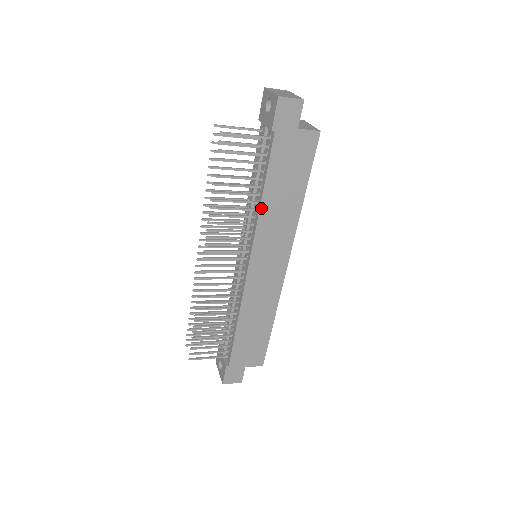
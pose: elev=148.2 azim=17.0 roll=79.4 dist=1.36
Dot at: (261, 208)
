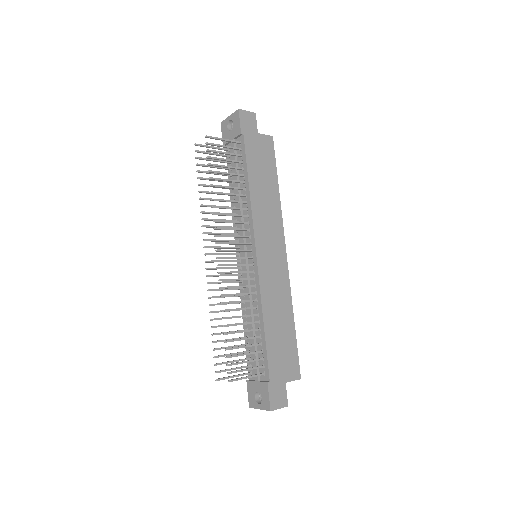
Dot at: (251, 197)
